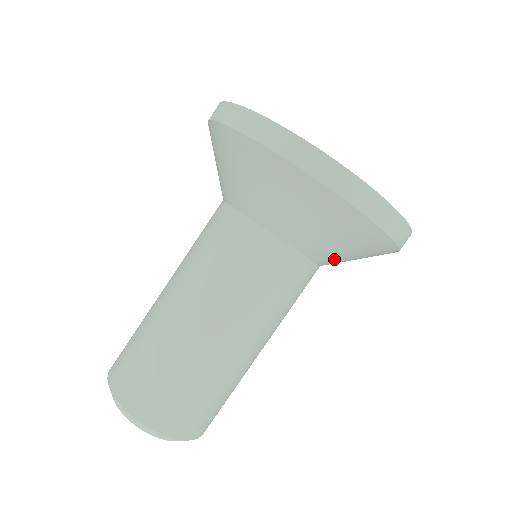
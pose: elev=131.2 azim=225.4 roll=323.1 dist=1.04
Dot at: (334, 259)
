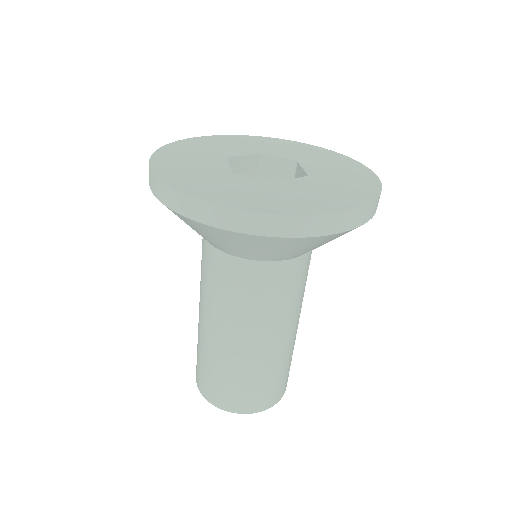
Dot at: (270, 256)
